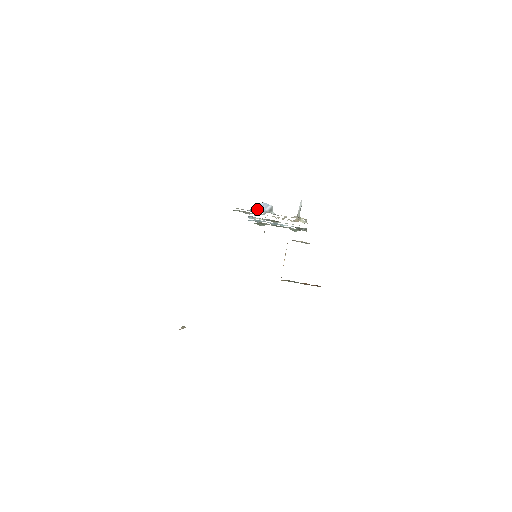
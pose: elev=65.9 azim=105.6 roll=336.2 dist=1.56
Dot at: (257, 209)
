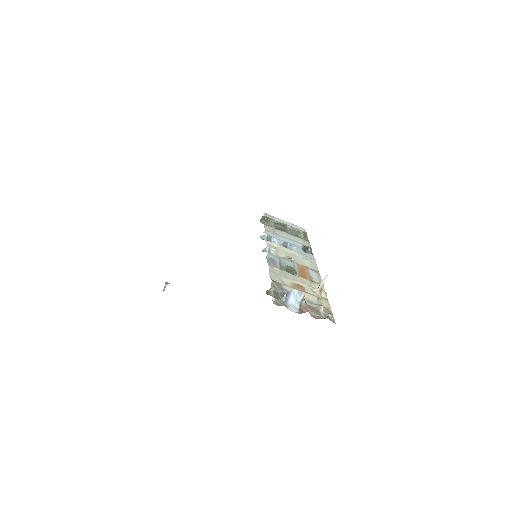
Dot at: (292, 300)
